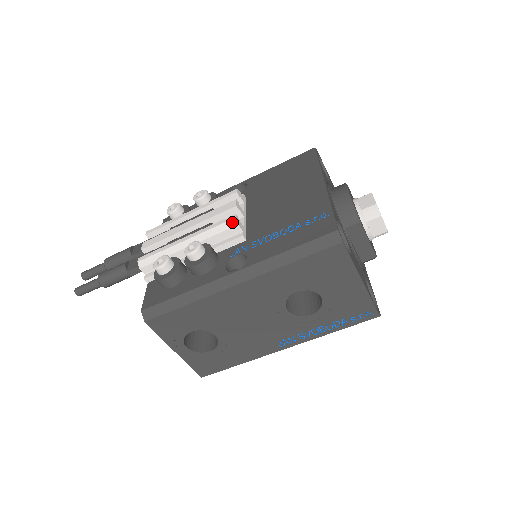
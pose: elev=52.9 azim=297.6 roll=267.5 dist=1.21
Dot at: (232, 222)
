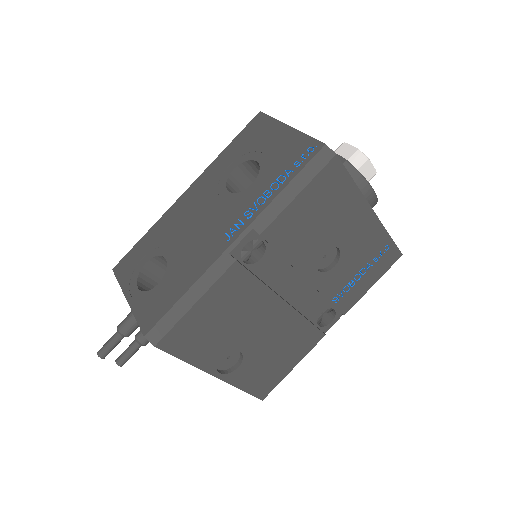
Dot at: occluded
